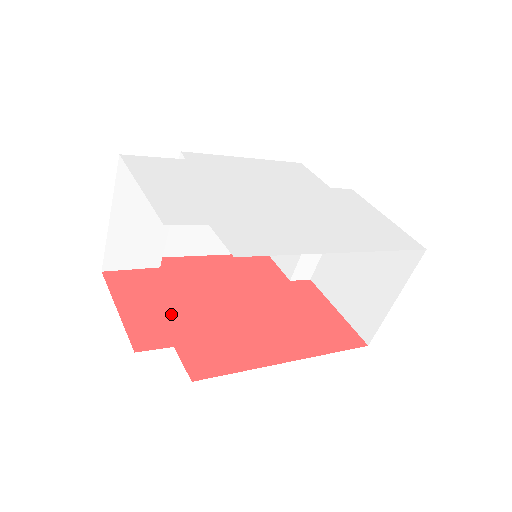
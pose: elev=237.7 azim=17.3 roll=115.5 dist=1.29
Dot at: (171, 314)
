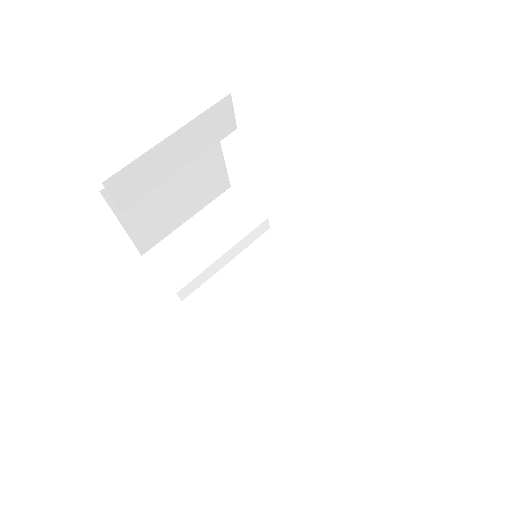
Dot at: occluded
